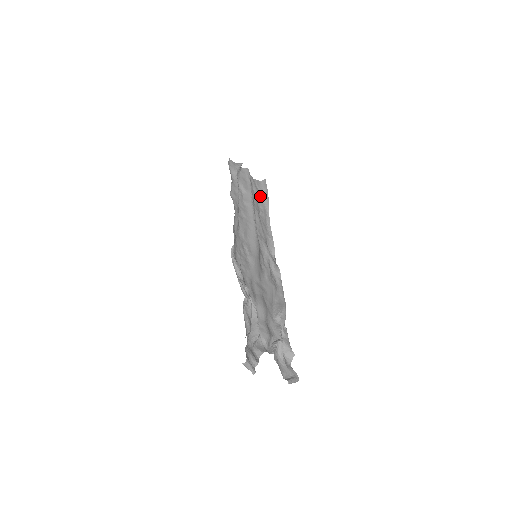
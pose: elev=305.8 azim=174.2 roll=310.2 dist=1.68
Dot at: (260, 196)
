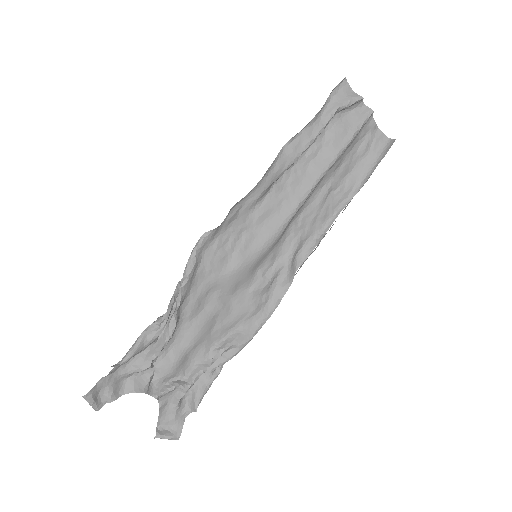
Dot at: (363, 162)
